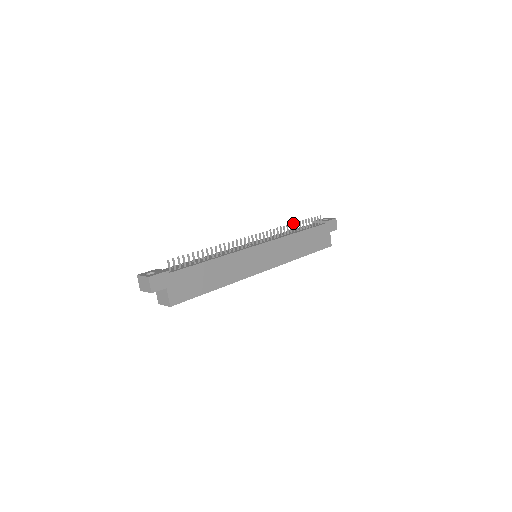
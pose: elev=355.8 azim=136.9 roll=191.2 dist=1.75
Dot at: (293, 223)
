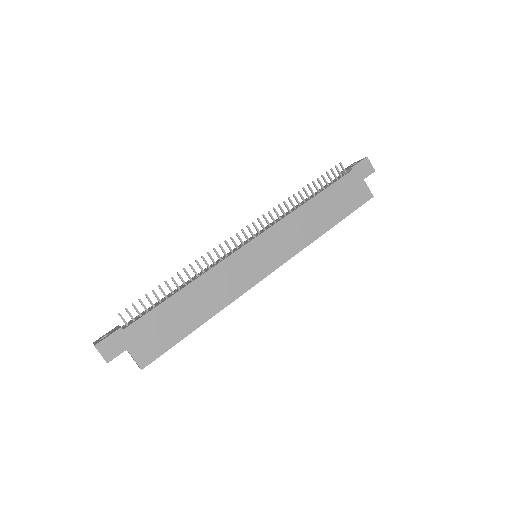
Dot at: occluded
